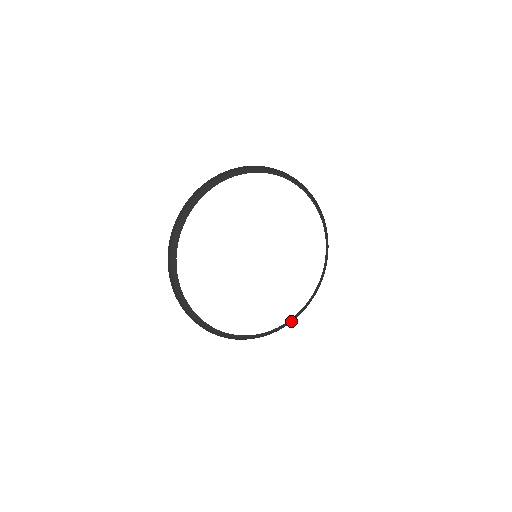
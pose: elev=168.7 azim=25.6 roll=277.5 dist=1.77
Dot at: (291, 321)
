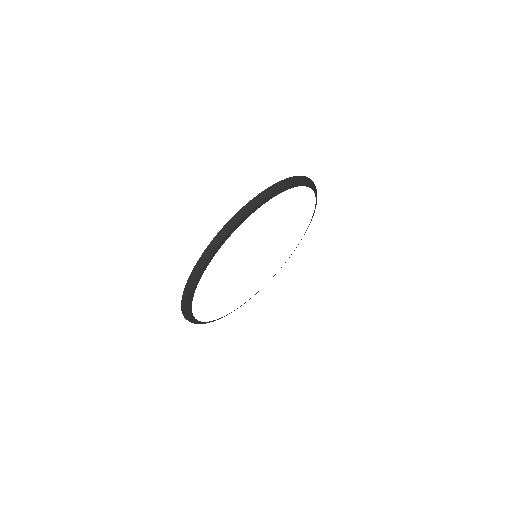
Dot at: occluded
